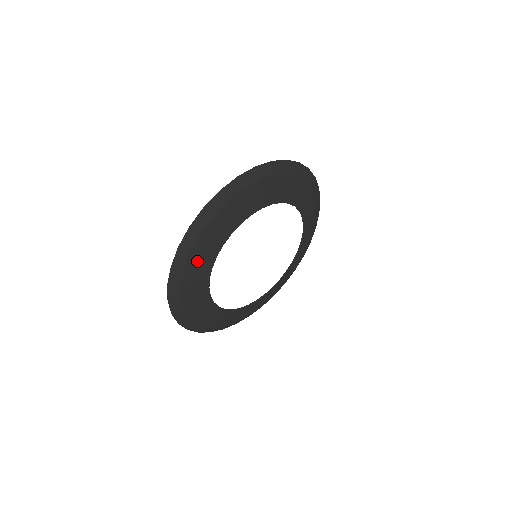
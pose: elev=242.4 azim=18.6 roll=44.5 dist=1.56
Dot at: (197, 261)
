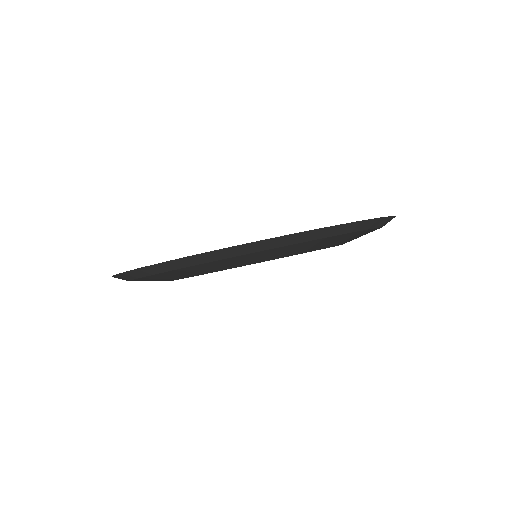
Dot at: (161, 277)
